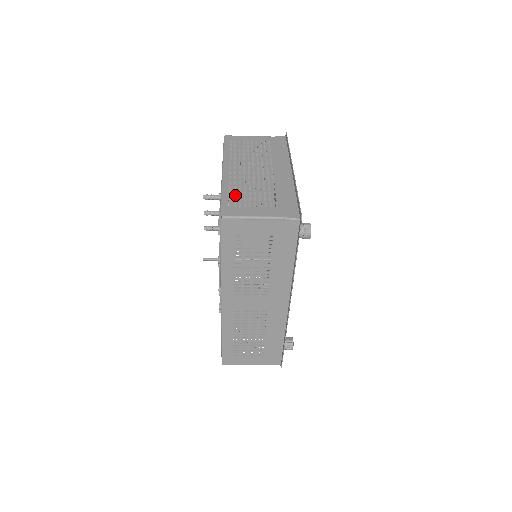
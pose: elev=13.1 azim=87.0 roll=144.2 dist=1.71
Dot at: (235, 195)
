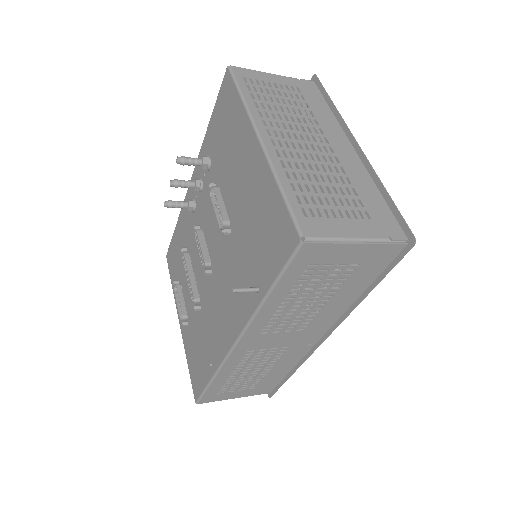
Dot at: (303, 192)
